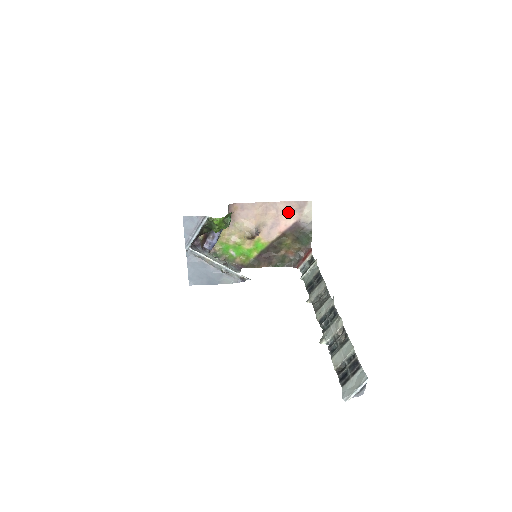
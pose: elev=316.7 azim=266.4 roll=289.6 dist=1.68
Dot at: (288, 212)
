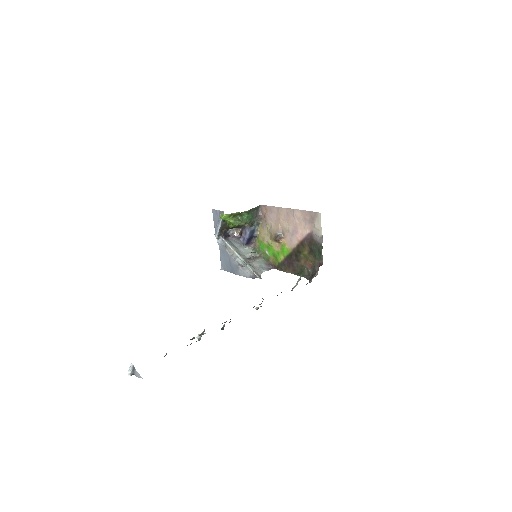
Dot at: (303, 221)
